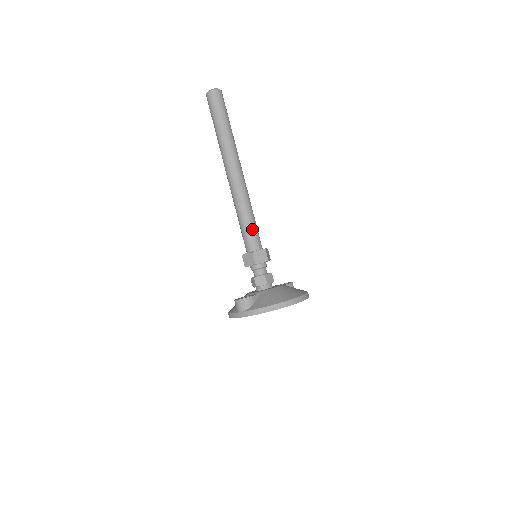
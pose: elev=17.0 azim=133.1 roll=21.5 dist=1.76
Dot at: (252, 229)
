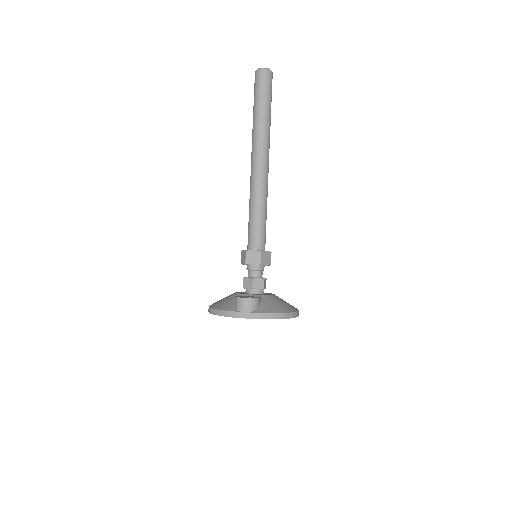
Dot at: (264, 227)
